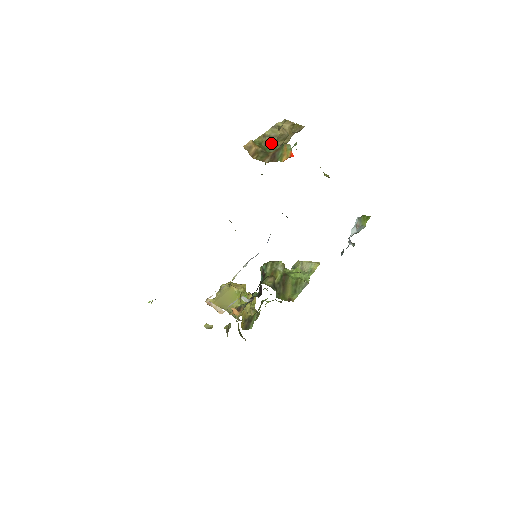
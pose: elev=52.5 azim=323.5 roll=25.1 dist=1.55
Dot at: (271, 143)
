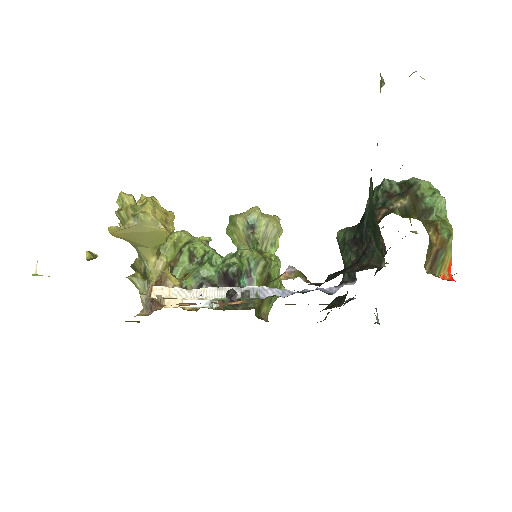
Dot at: occluded
